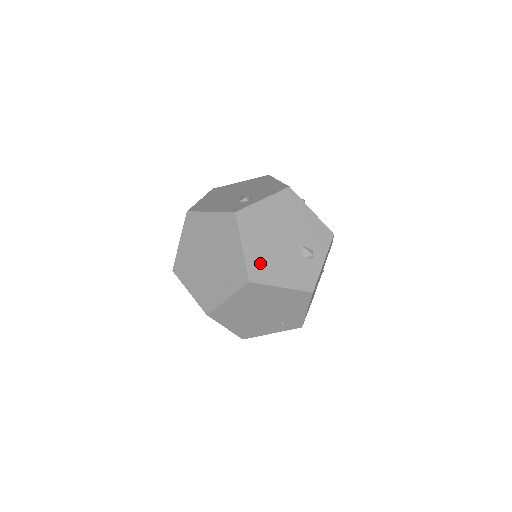
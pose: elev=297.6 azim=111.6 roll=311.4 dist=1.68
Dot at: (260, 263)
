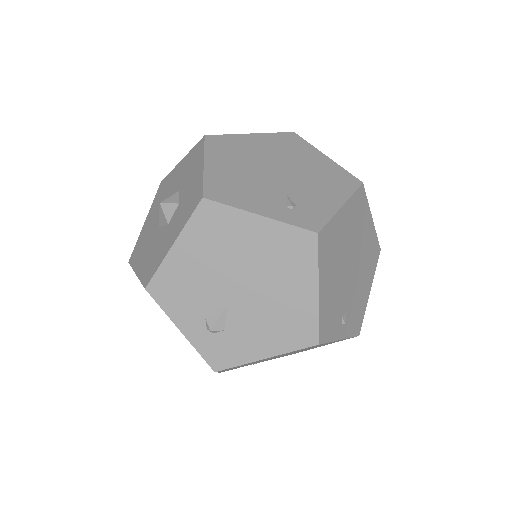
Dot at: occluded
